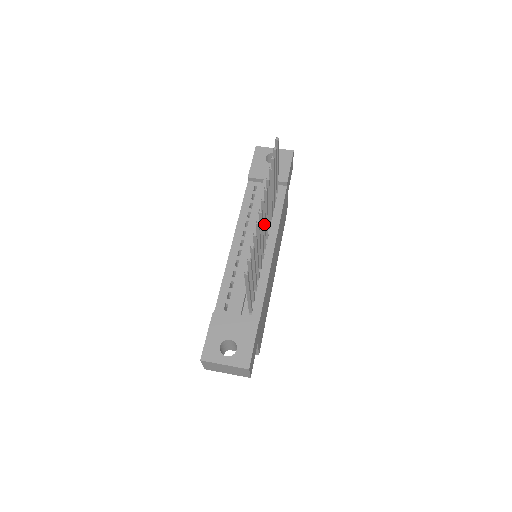
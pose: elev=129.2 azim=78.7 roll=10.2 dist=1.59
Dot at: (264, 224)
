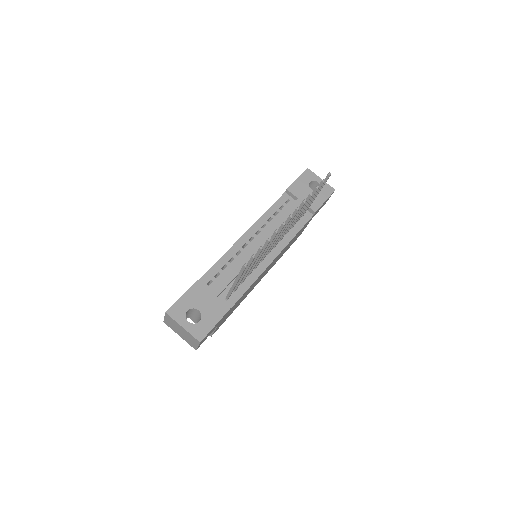
Dot at: (279, 235)
